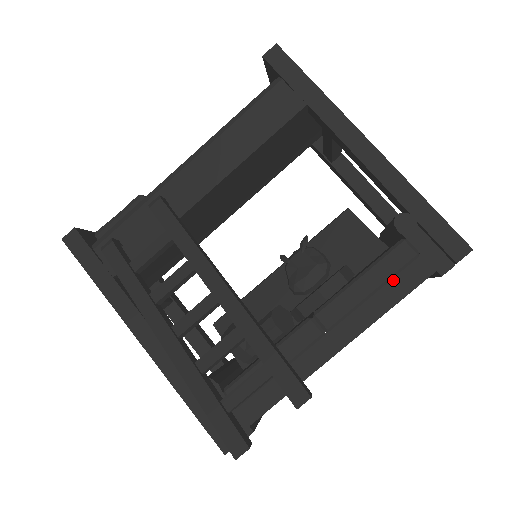
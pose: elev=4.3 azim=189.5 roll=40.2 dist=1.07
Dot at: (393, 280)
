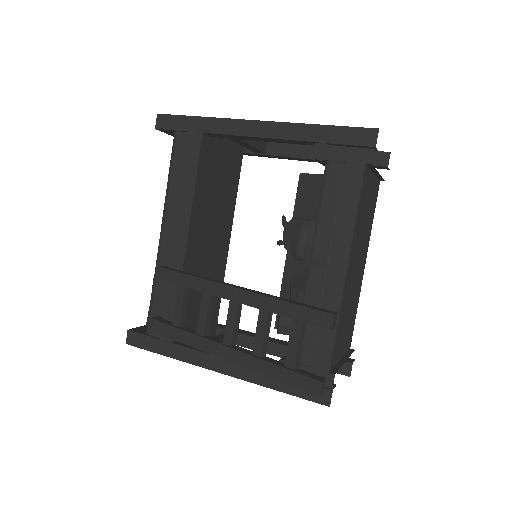
Dot at: (342, 194)
